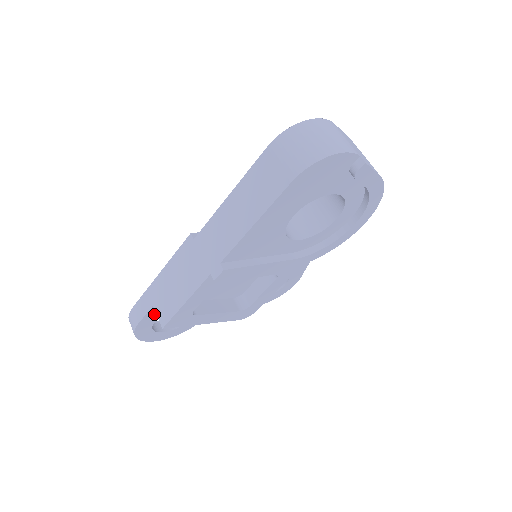
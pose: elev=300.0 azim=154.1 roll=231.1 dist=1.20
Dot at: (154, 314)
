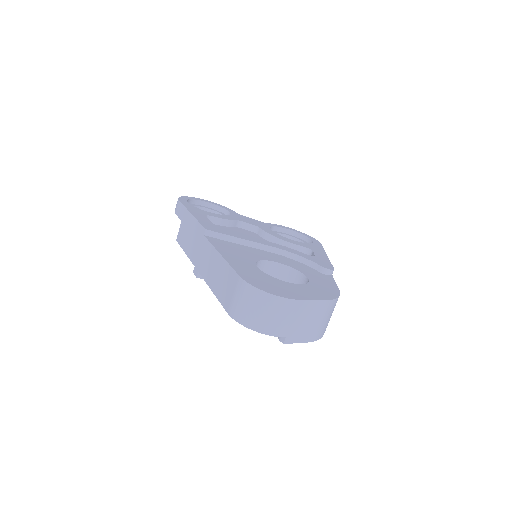
Dot at: occluded
